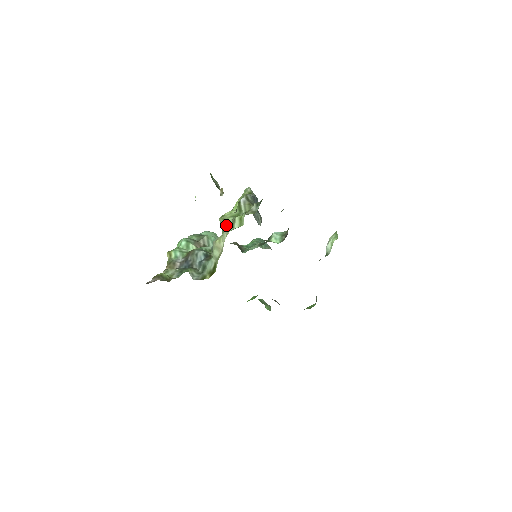
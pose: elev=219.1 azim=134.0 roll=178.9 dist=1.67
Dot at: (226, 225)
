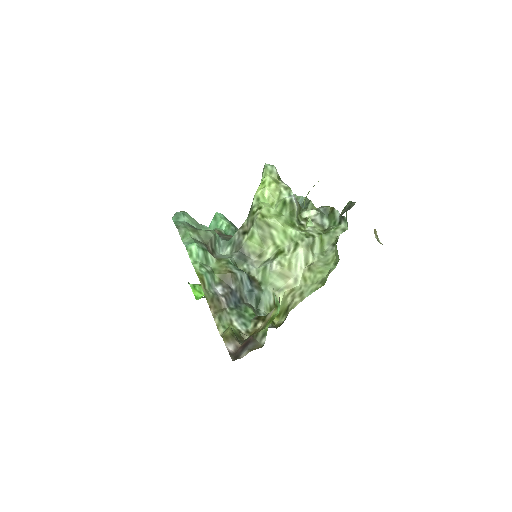
Dot at: (304, 248)
